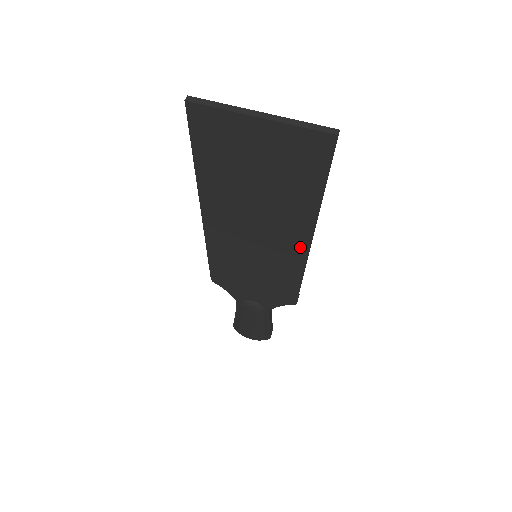
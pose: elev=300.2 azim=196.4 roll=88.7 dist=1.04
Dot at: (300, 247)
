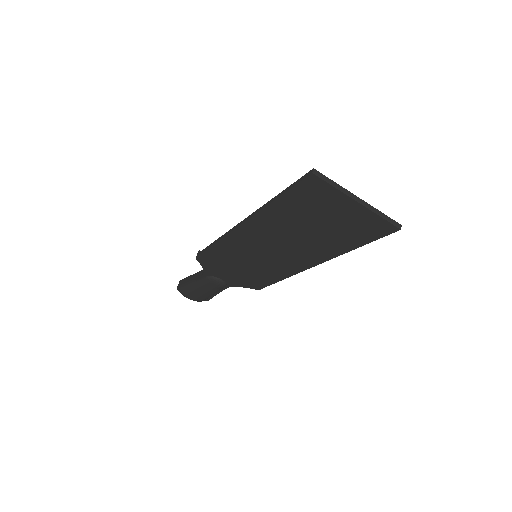
Dot at: (304, 265)
